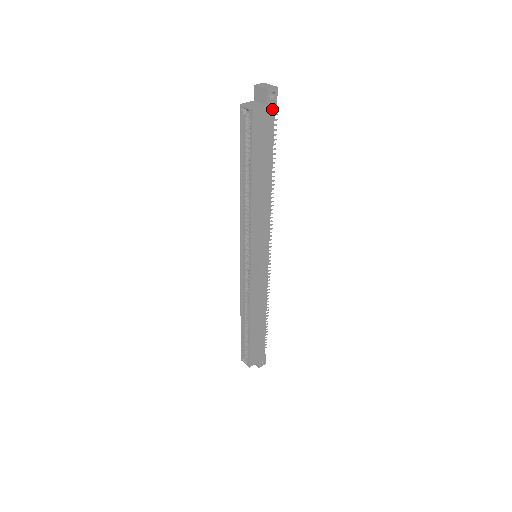
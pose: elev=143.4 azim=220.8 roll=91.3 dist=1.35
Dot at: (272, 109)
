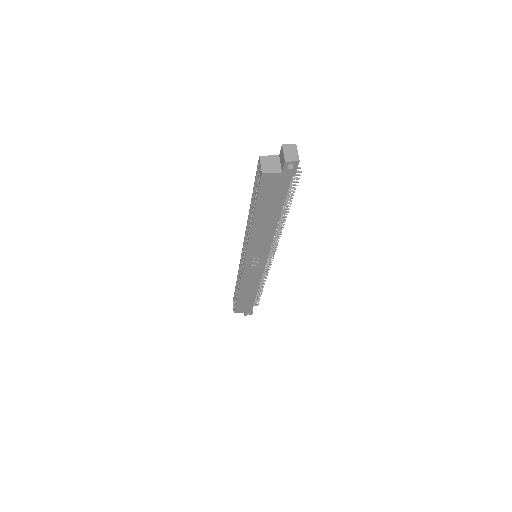
Dot at: (289, 175)
